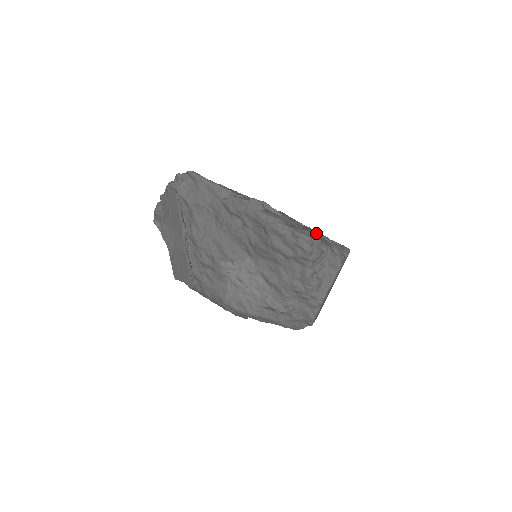
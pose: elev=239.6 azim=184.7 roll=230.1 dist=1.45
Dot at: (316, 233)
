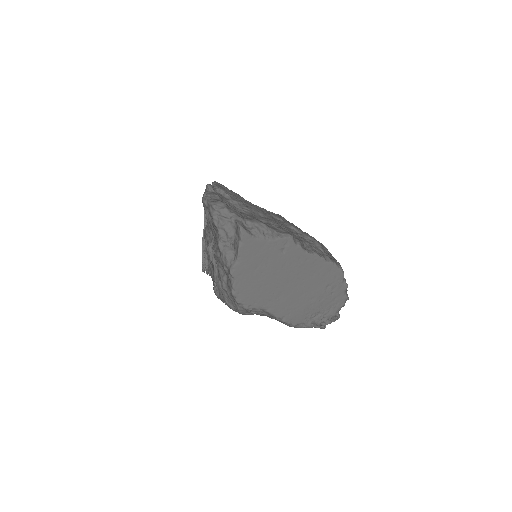
Dot at: (272, 222)
